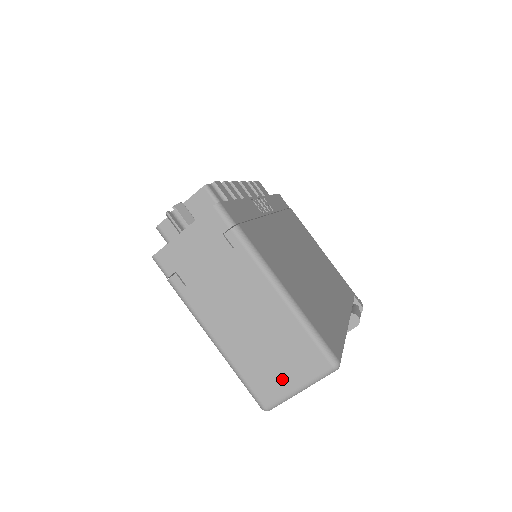
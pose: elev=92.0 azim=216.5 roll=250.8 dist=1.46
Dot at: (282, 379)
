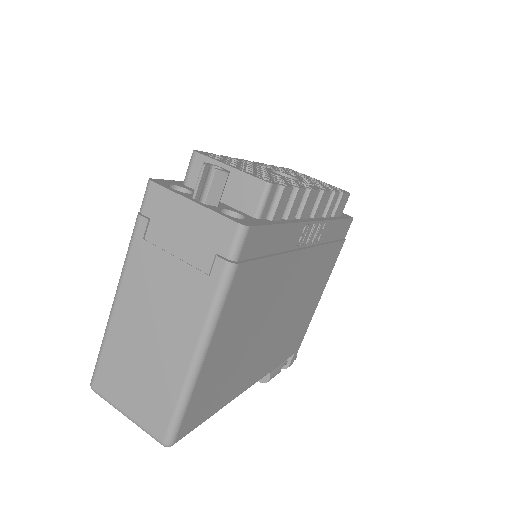
Dot at: (124, 394)
